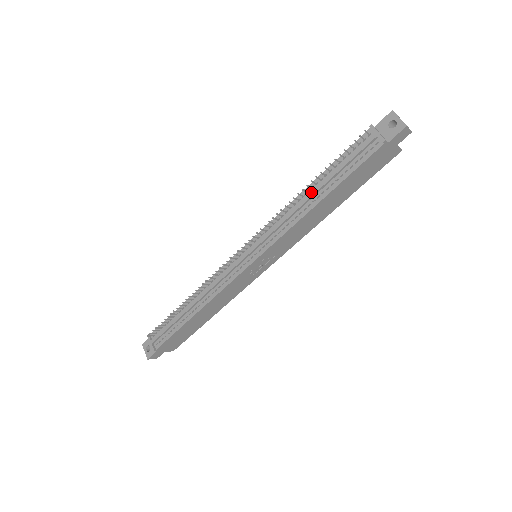
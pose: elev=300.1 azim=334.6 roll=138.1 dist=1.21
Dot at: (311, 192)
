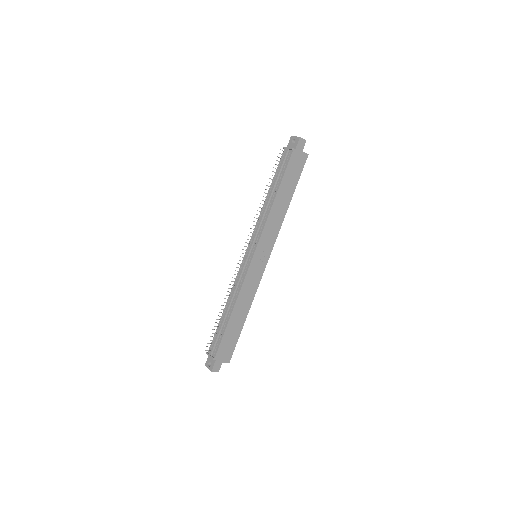
Dot at: (269, 196)
